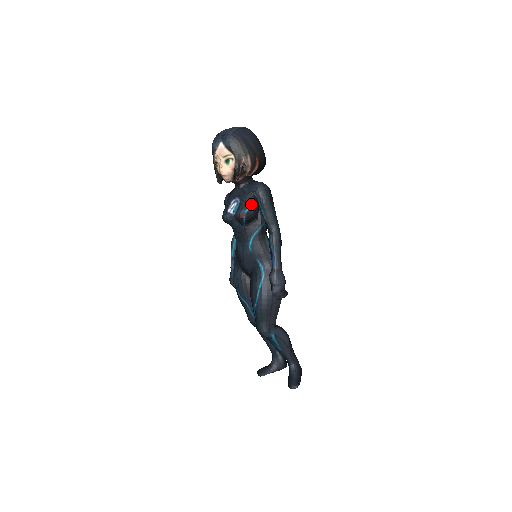
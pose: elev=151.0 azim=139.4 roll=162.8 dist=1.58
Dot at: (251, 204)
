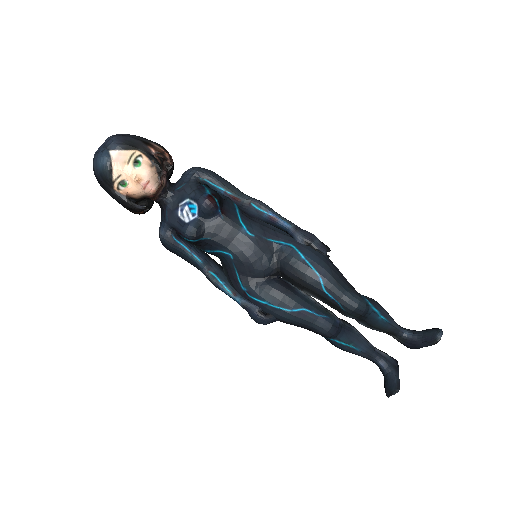
Dot at: (204, 187)
